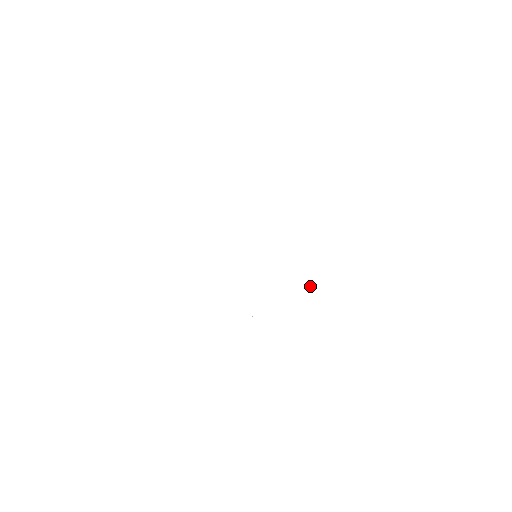
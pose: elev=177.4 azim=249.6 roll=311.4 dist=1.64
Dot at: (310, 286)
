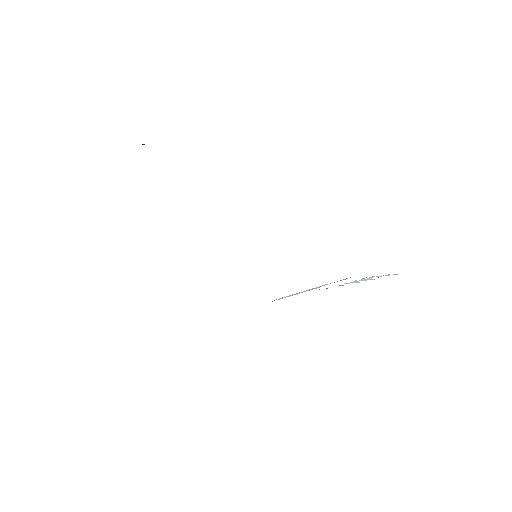
Dot at: (319, 286)
